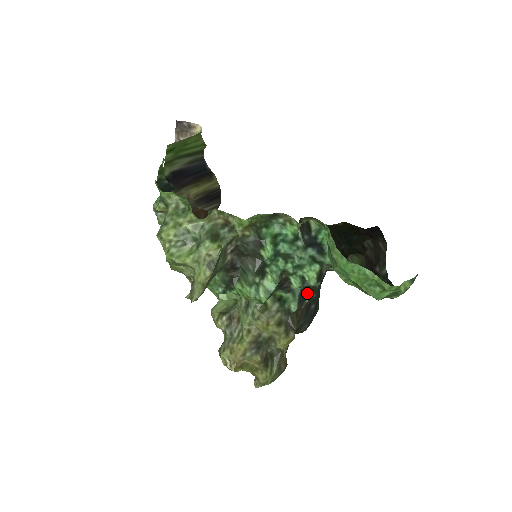
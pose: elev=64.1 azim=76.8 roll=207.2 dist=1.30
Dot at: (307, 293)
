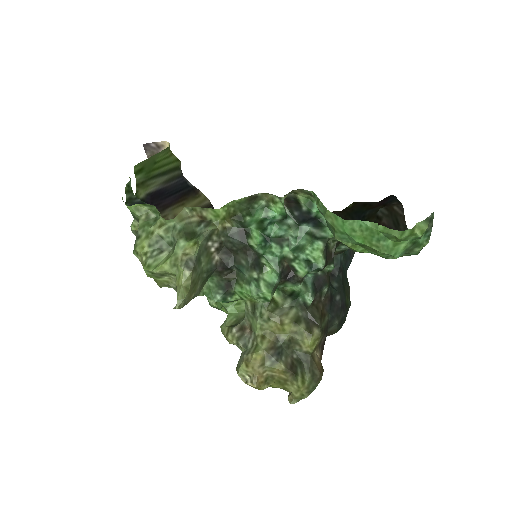
Dot at: (322, 281)
